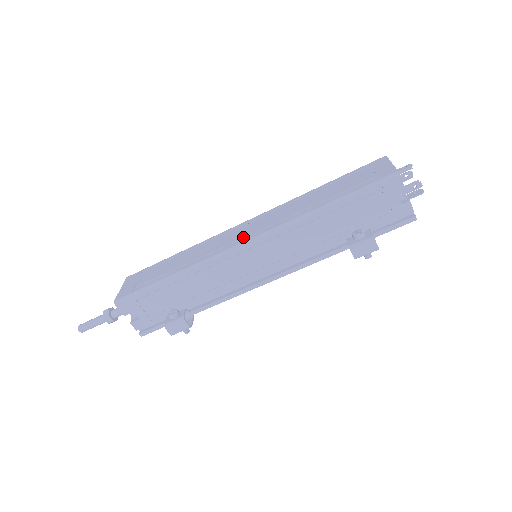
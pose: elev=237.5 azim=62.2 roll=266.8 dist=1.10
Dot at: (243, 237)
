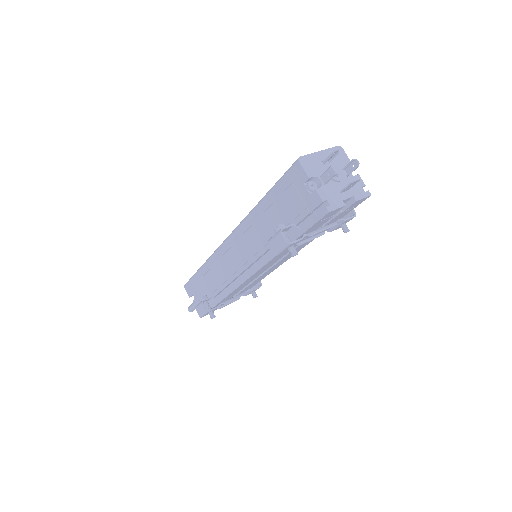
Dot at: occluded
